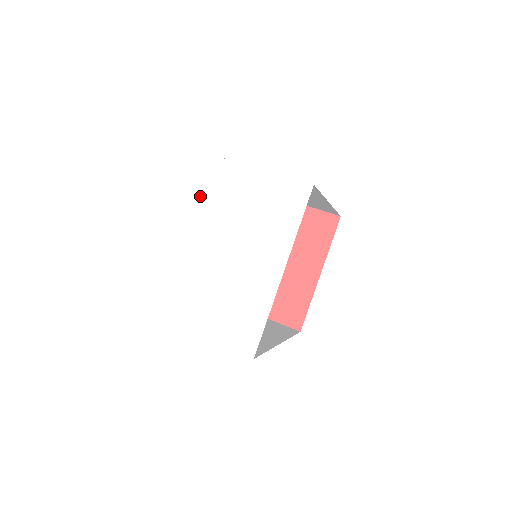
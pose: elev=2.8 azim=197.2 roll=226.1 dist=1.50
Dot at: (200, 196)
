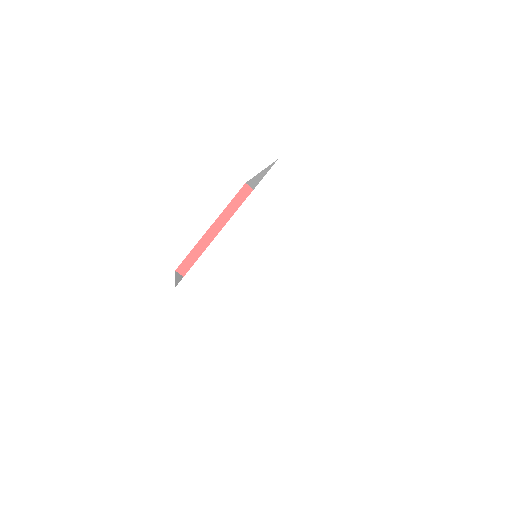
Dot at: (270, 204)
